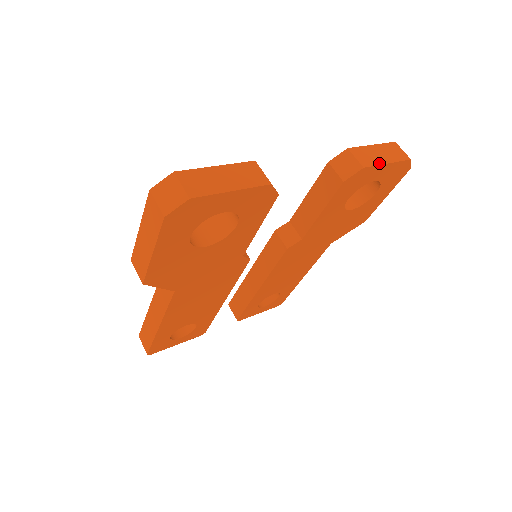
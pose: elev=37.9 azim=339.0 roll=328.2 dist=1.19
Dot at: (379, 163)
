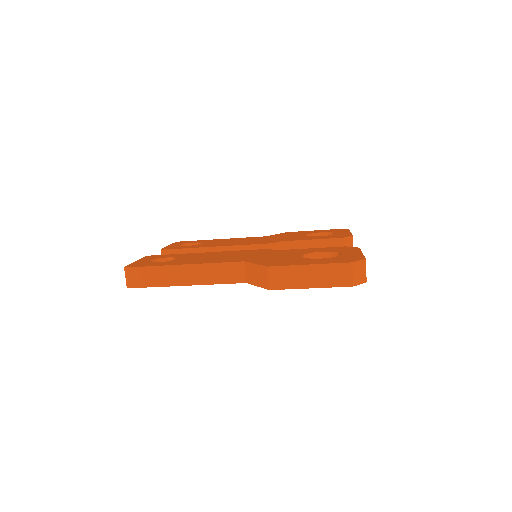
Dot at: occluded
